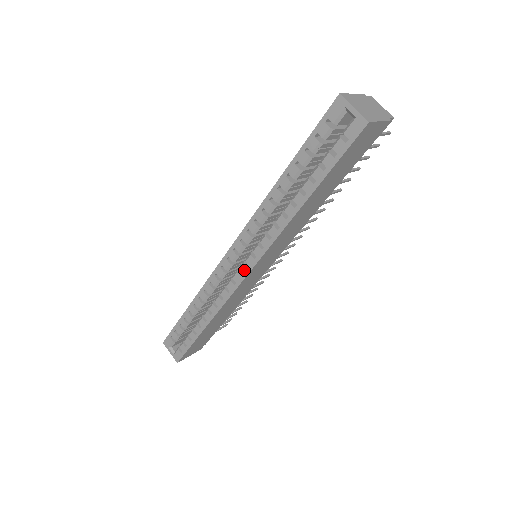
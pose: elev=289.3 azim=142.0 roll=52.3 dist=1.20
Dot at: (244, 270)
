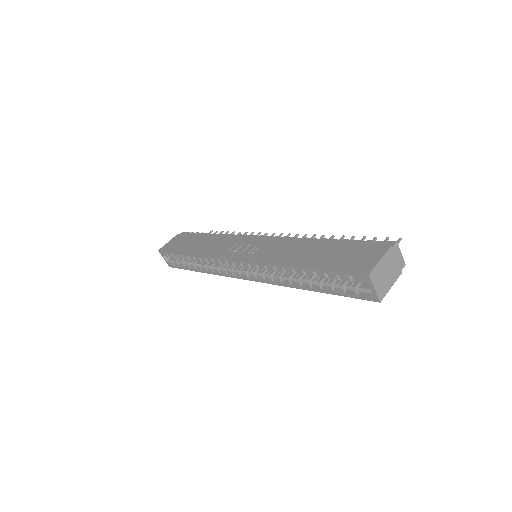
Dot at: (245, 277)
